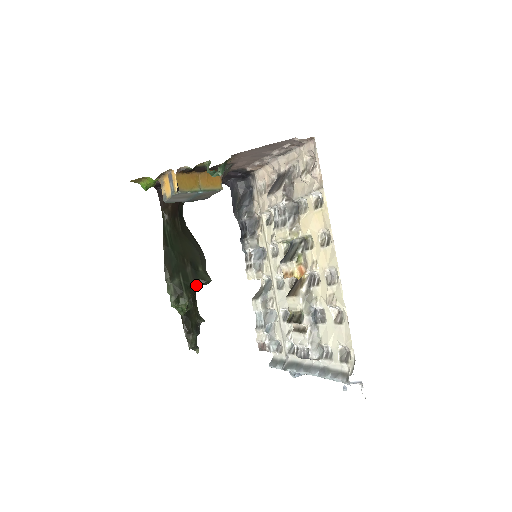
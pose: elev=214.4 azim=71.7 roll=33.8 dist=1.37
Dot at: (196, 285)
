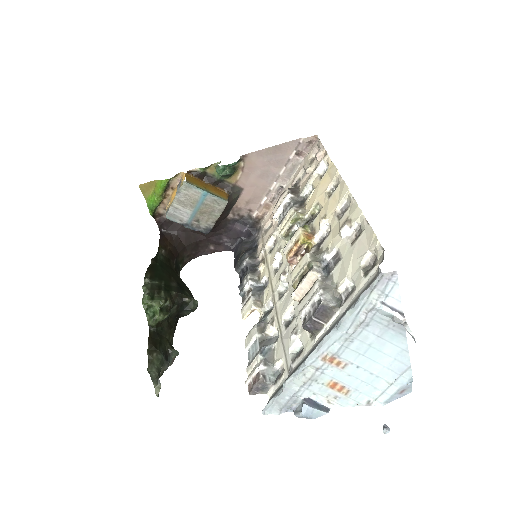
Dot at: (178, 298)
